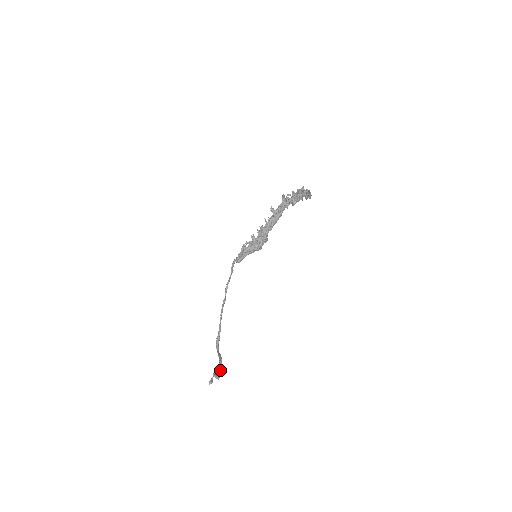
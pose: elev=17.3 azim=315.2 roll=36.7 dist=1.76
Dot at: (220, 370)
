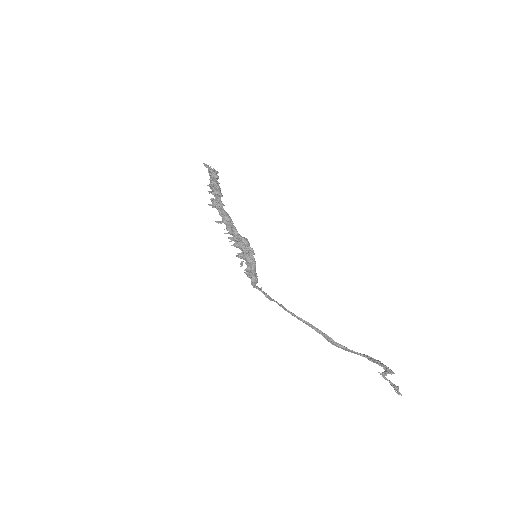
Dot at: (381, 365)
